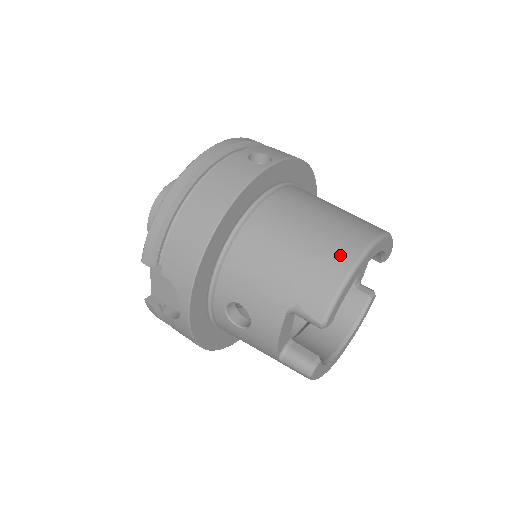
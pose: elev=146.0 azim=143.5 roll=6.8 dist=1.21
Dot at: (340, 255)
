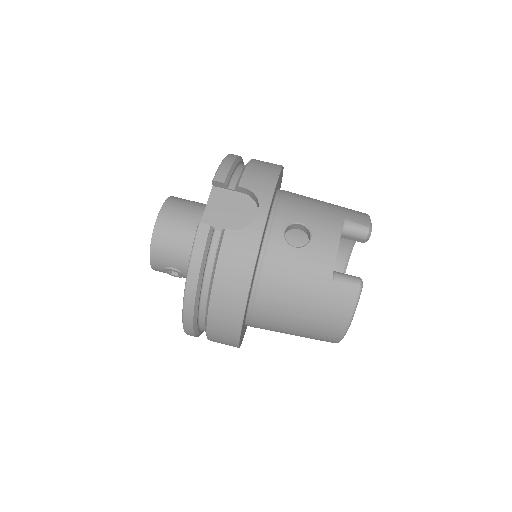
Dot at: occluded
